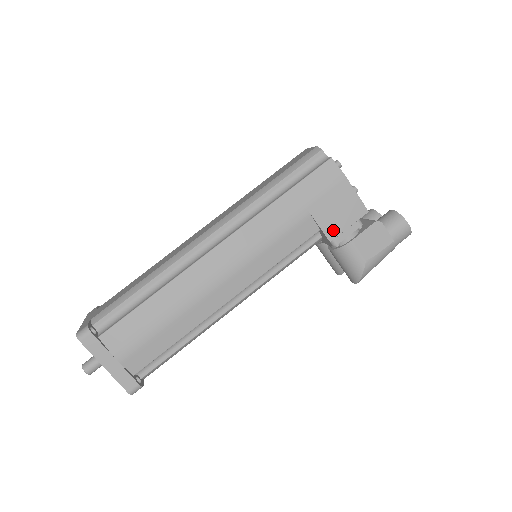
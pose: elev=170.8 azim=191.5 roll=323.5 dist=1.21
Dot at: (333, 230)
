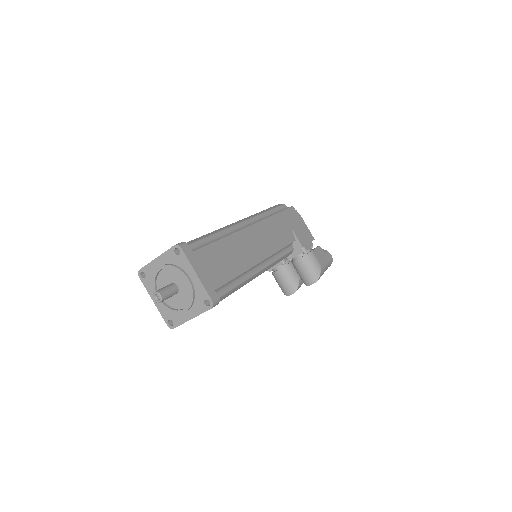
Dot at: (303, 242)
